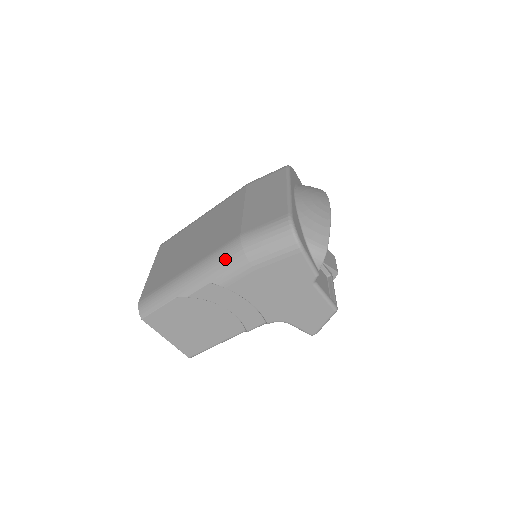
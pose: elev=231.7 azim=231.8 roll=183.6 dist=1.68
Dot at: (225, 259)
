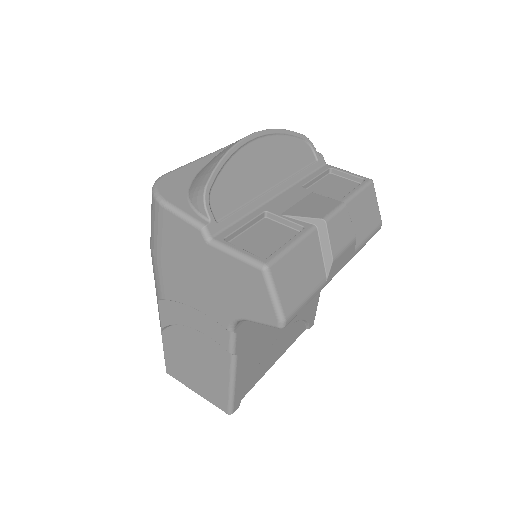
Dot at: occluded
